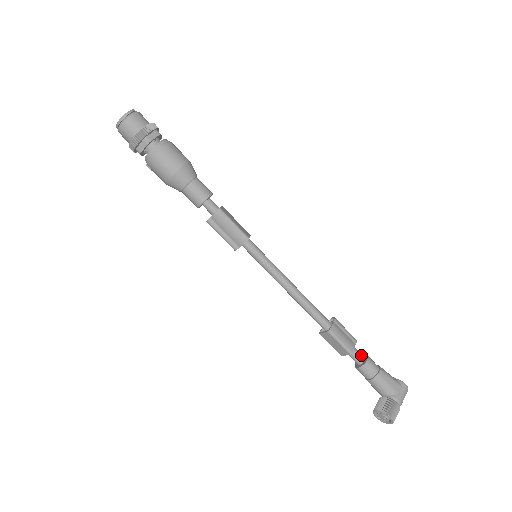
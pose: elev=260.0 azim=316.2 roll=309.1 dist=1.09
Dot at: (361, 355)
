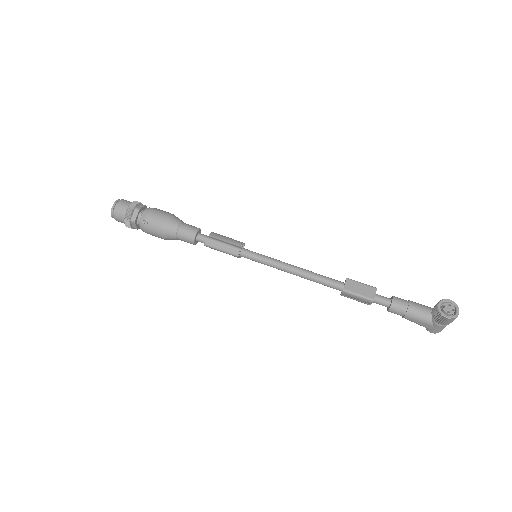
Dot at: occluded
